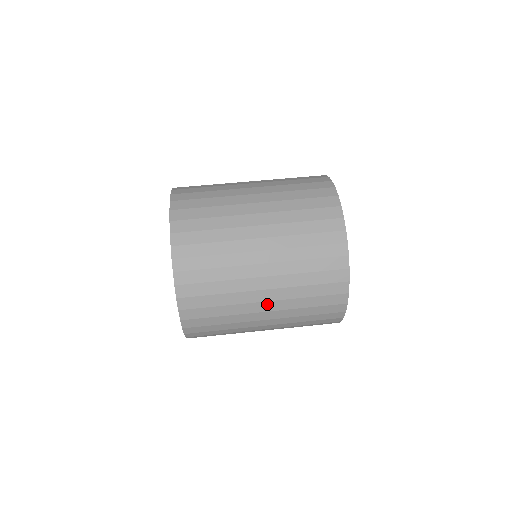
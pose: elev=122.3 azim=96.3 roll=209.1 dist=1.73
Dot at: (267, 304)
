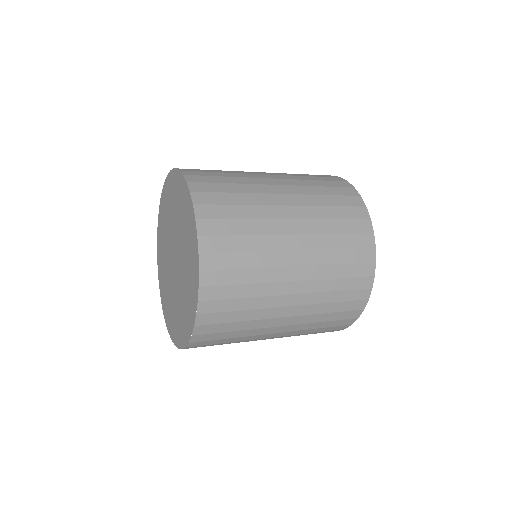
Dot at: (290, 209)
